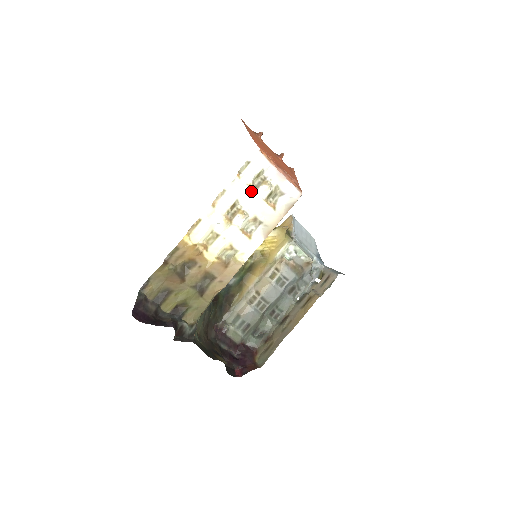
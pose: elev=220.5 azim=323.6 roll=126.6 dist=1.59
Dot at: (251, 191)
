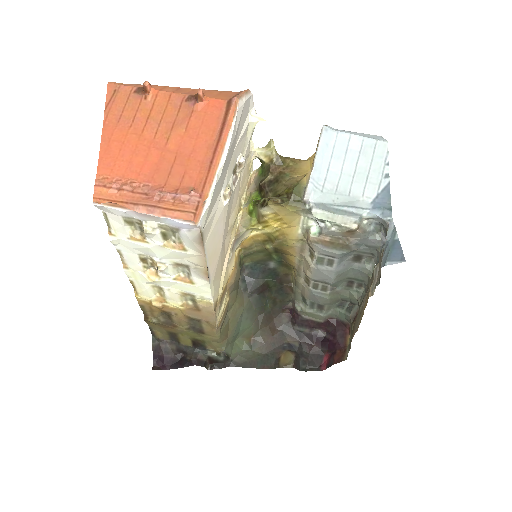
Dot at: (140, 243)
